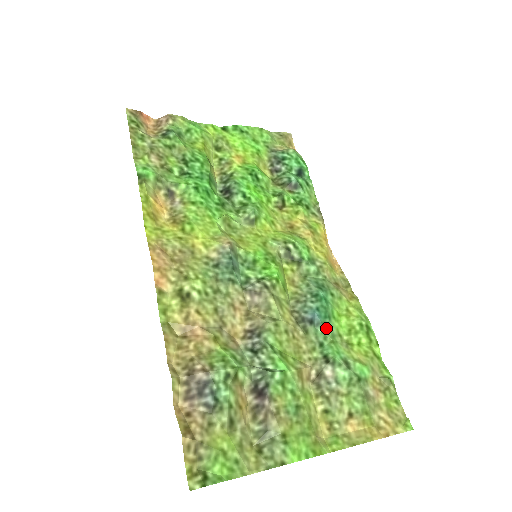
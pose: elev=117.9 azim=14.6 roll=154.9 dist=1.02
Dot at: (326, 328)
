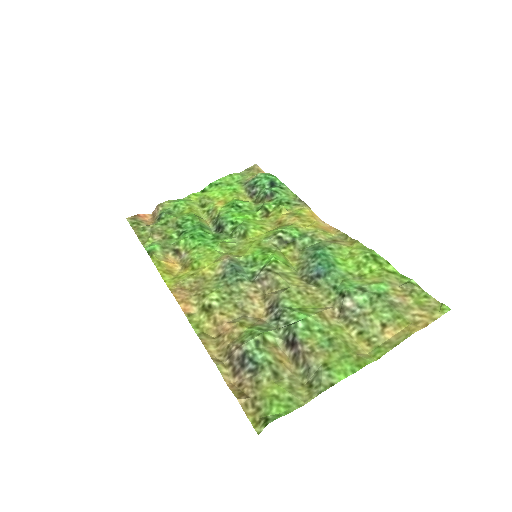
Dot at: (333, 274)
